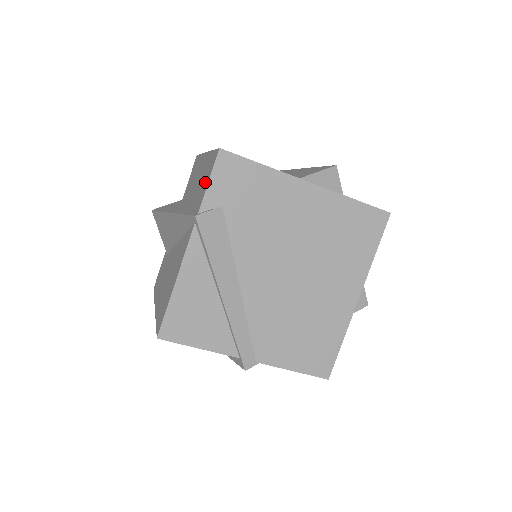
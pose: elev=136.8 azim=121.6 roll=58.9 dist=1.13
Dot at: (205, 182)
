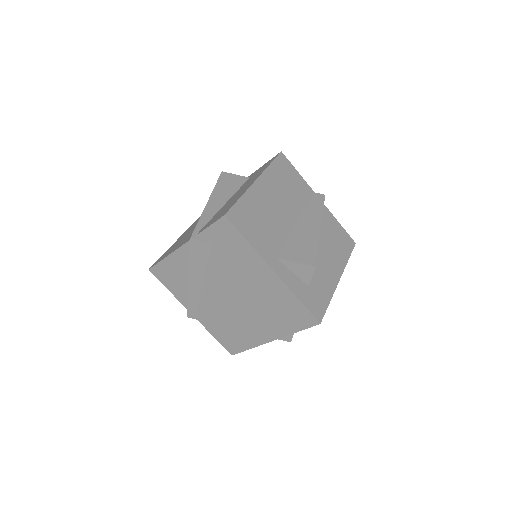
Dot at: (215, 219)
